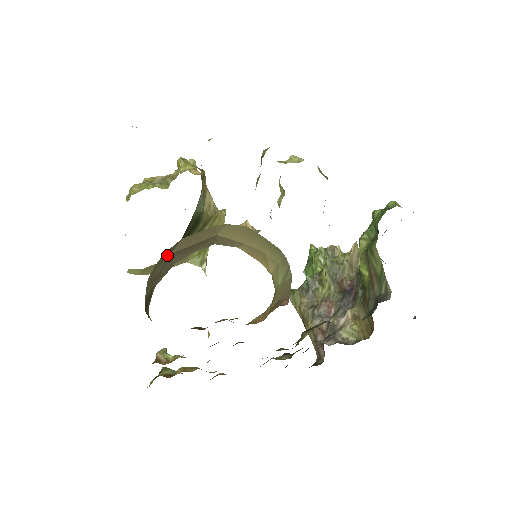
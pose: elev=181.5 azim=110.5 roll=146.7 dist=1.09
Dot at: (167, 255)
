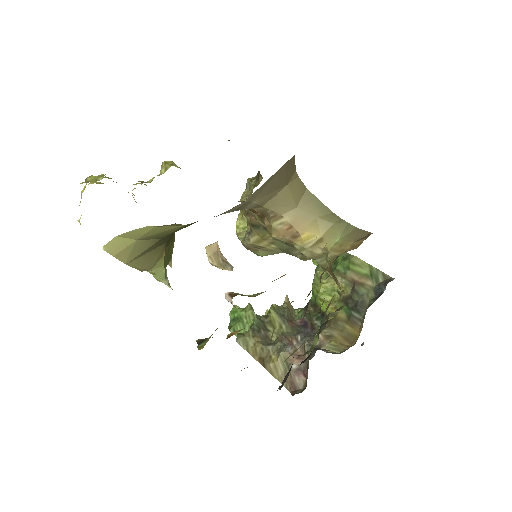
Dot at: occluded
